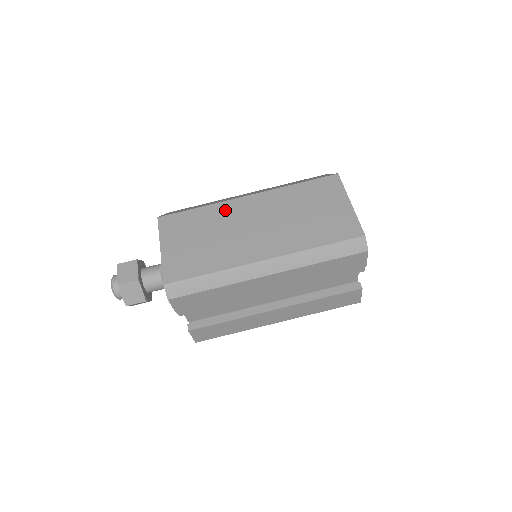
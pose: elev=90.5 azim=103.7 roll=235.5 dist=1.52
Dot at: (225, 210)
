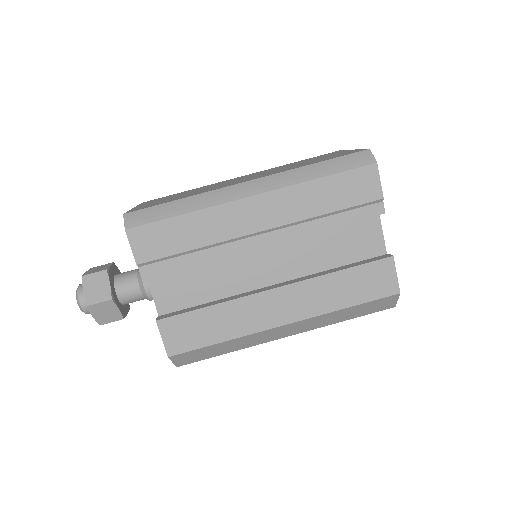
Dot at: (214, 184)
